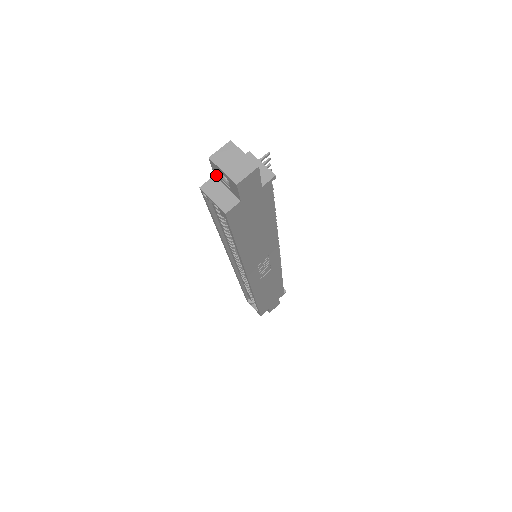
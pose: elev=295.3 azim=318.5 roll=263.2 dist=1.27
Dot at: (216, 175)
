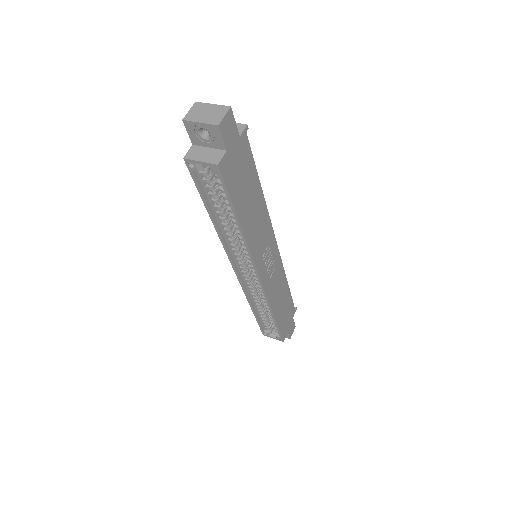
Dot at: (194, 141)
